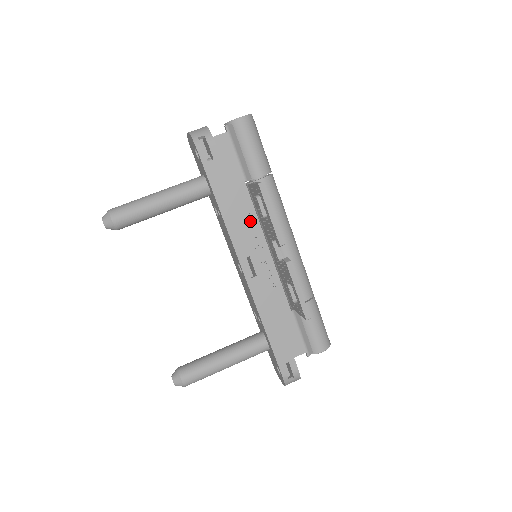
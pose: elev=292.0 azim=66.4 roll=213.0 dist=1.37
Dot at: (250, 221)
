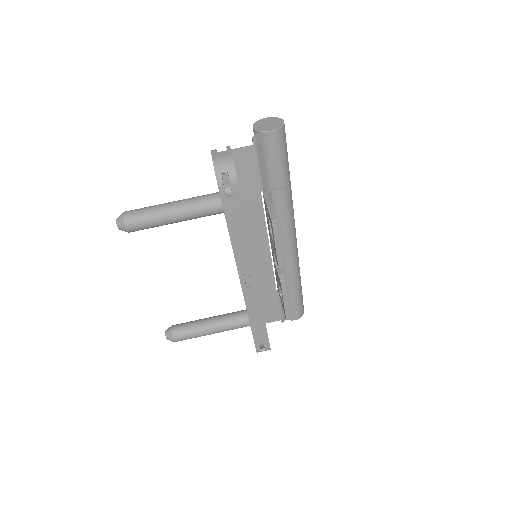
Dot at: (258, 224)
